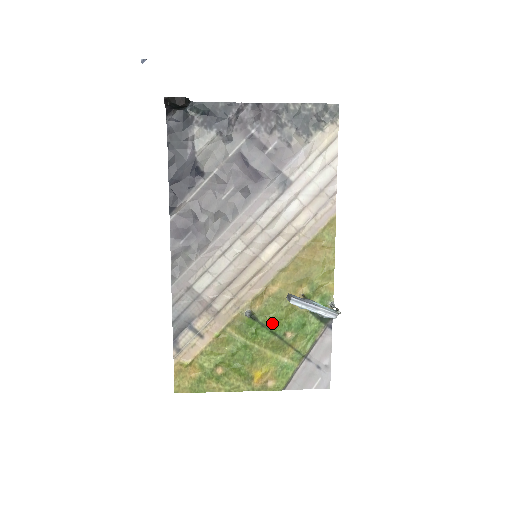
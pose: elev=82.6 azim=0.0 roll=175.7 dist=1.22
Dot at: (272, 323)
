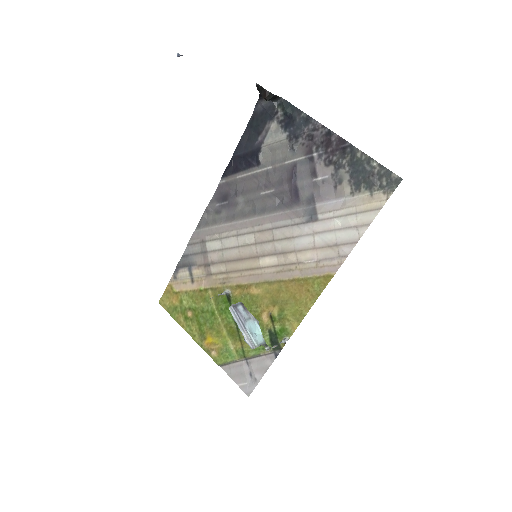
Dot at: occluded
